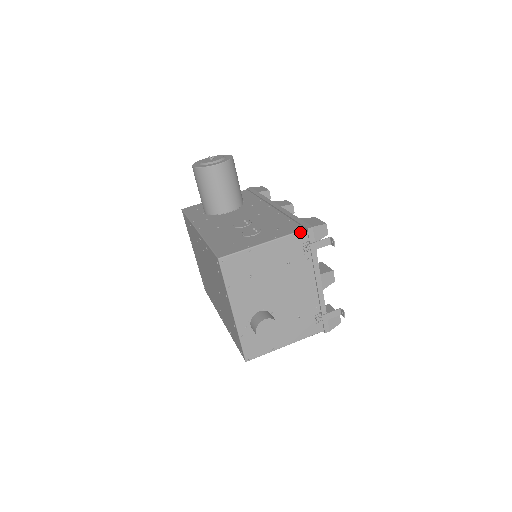
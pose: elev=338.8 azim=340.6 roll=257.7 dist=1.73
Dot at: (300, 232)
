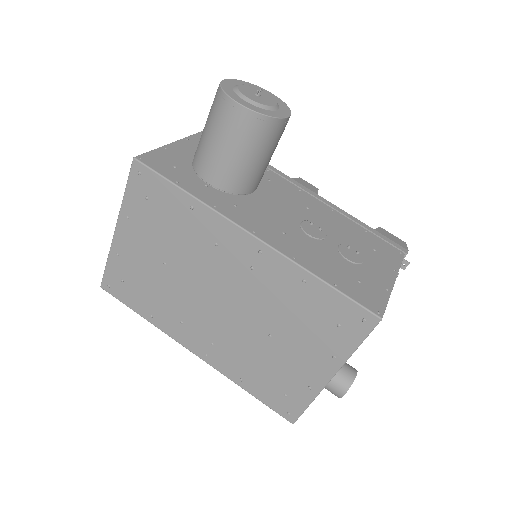
Dot at: occluded
